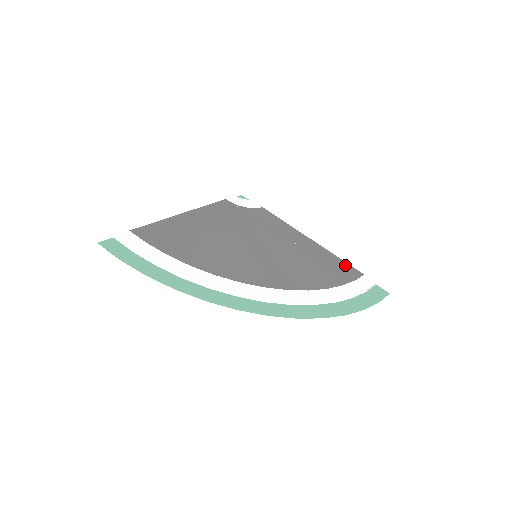
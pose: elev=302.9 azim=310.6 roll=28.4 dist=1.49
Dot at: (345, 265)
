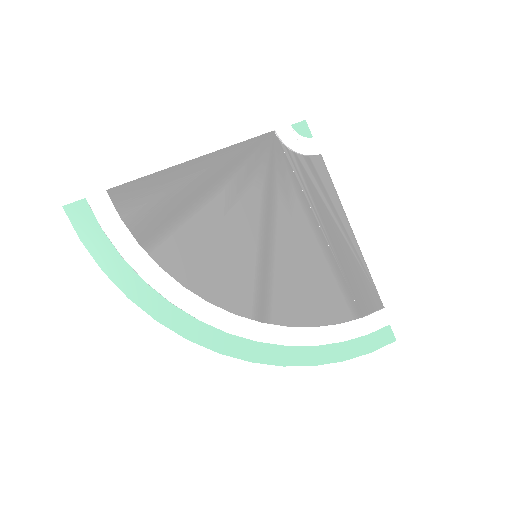
Dot at: (369, 287)
